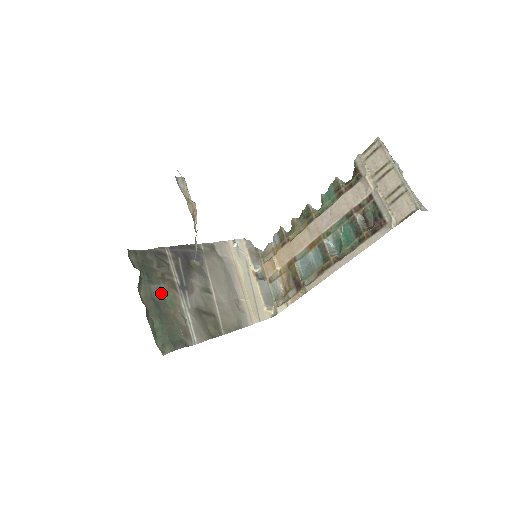
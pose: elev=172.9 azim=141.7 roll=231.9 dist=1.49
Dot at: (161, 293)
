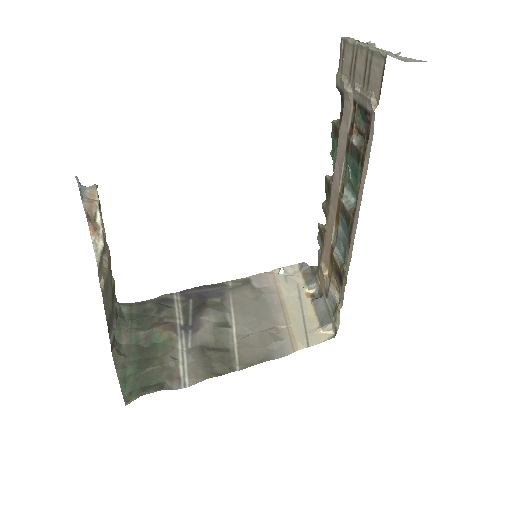
Dot at: (151, 338)
